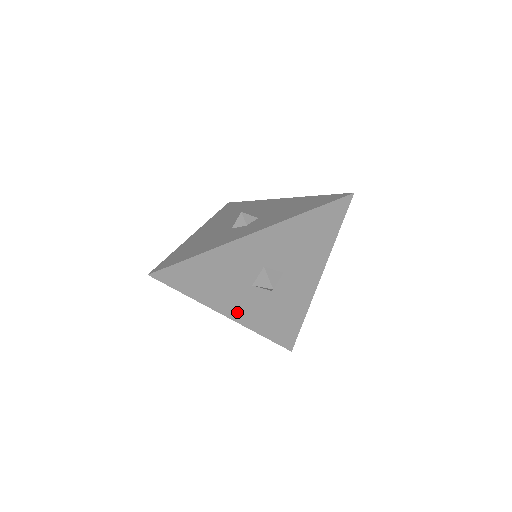
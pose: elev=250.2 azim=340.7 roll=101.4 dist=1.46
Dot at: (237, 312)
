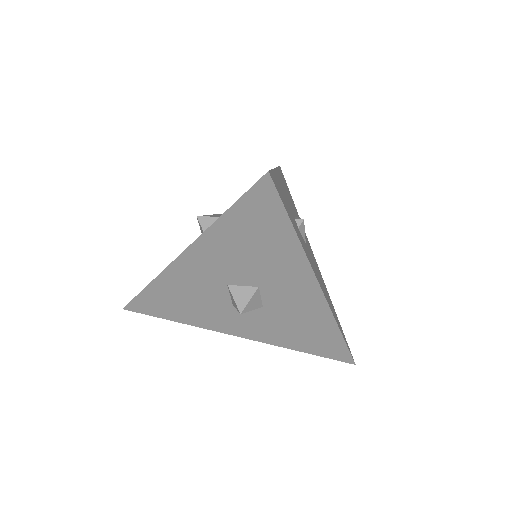
Dot at: (242, 330)
